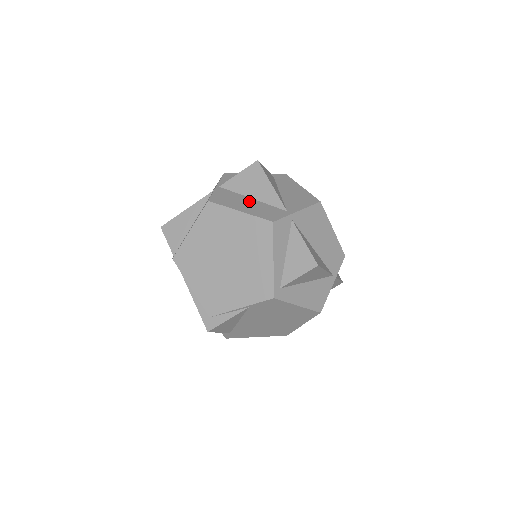
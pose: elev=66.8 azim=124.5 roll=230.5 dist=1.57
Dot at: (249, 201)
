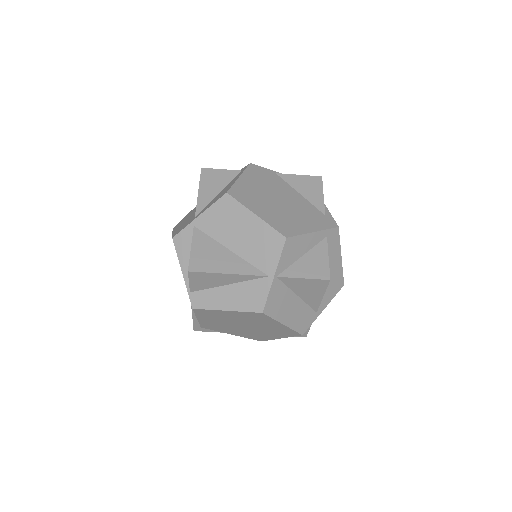
Dot at: (295, 303)
